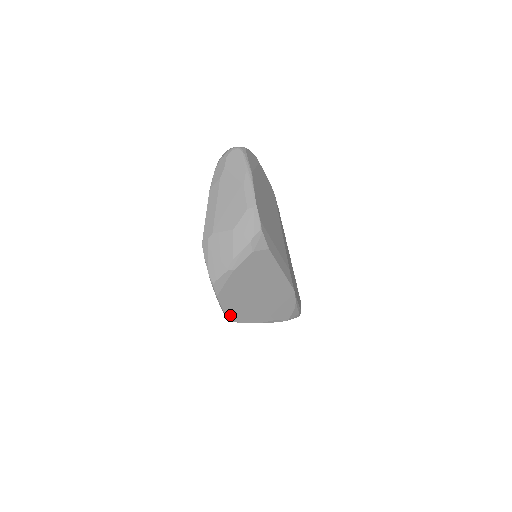
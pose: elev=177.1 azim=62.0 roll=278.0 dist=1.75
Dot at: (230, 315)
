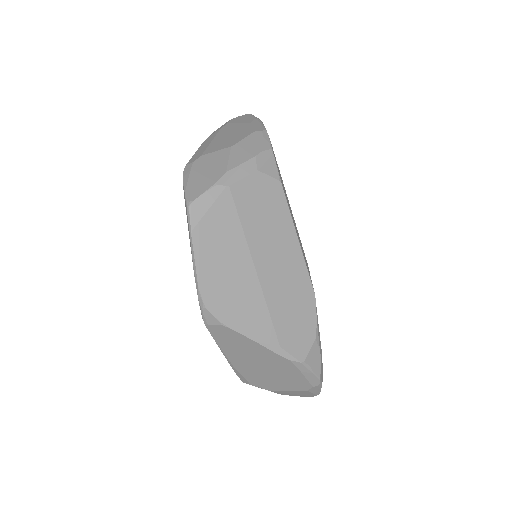
Dot at: (206, 292)
